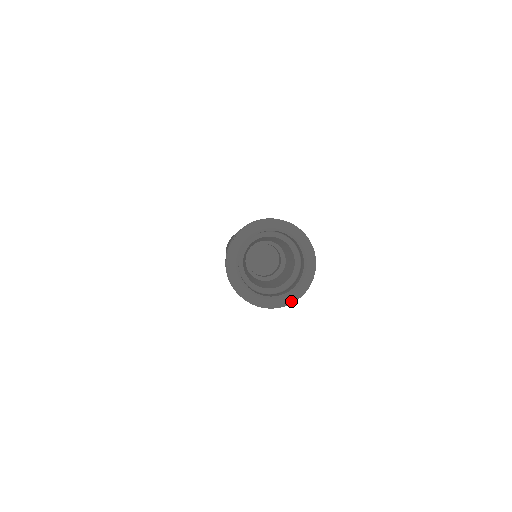
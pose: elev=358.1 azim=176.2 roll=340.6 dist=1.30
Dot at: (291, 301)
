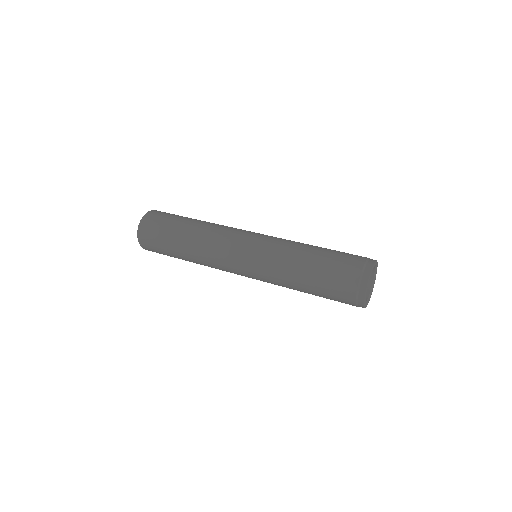
Dot at: (366, 306)
